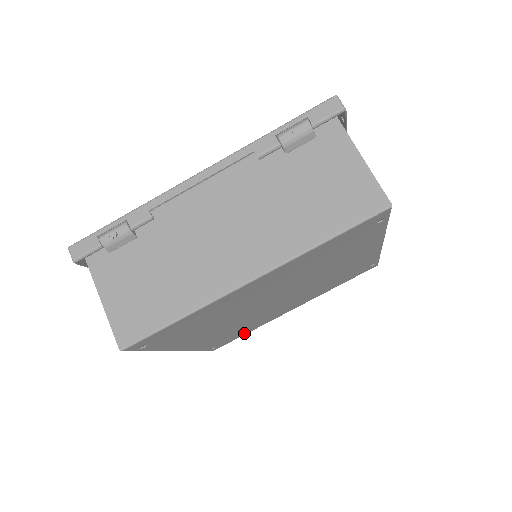
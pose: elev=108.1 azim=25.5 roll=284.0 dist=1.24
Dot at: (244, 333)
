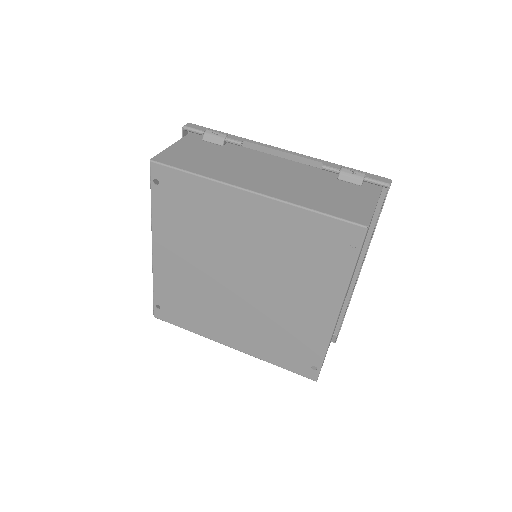
Dot at: (185, 323)
